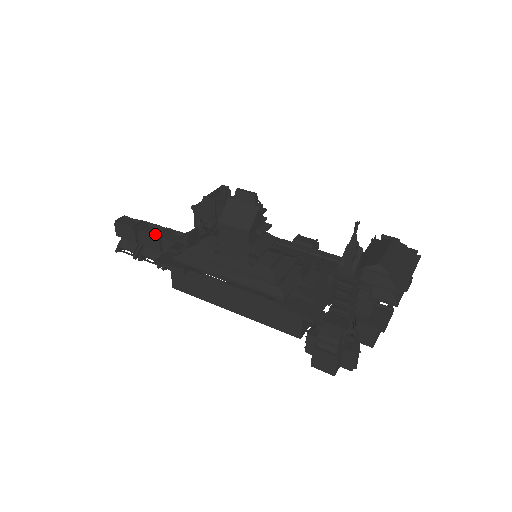
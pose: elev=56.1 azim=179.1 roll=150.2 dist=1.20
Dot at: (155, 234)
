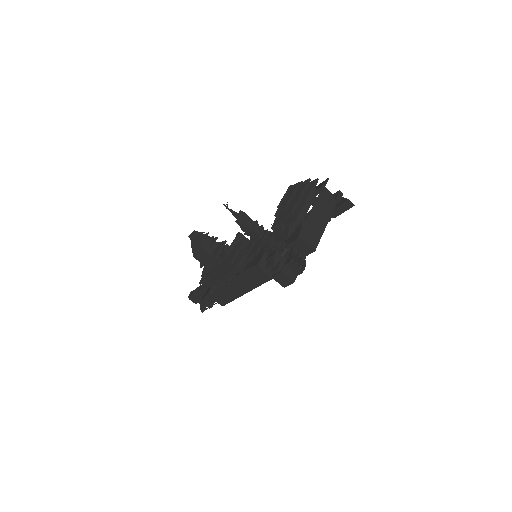
Dot at: occluded
